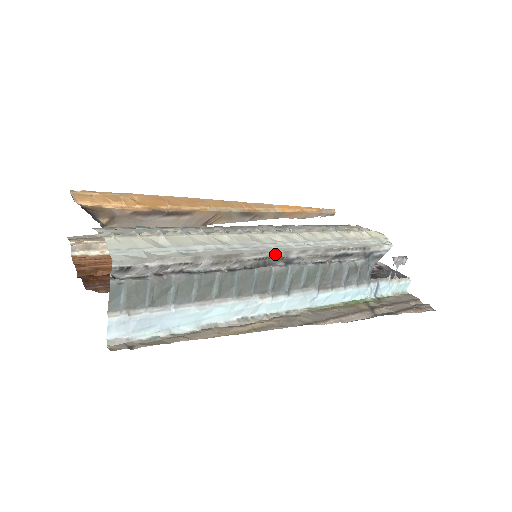
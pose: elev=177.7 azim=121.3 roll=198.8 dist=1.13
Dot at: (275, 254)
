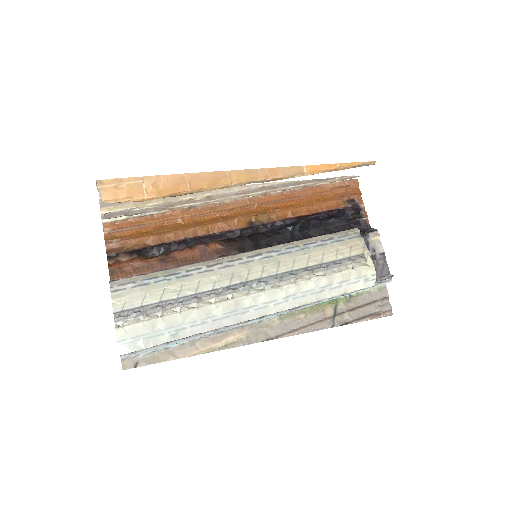
Dot at: (251, 318)
